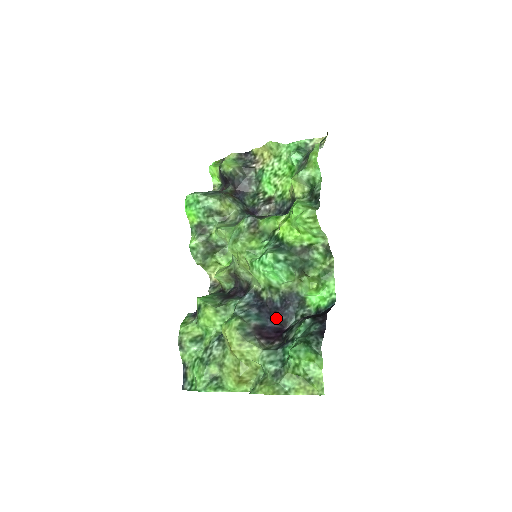
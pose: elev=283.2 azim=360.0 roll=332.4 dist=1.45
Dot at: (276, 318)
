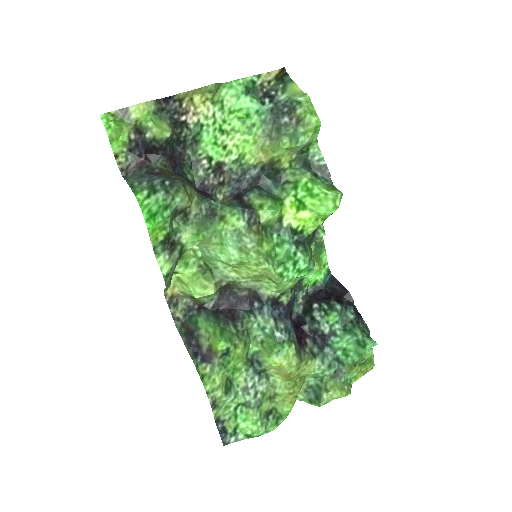
Dot at: occluded
